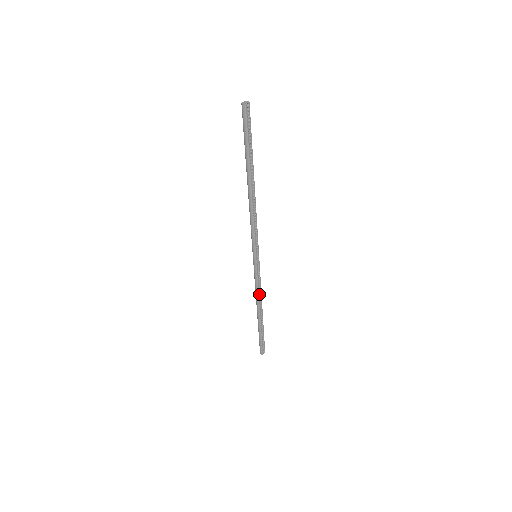
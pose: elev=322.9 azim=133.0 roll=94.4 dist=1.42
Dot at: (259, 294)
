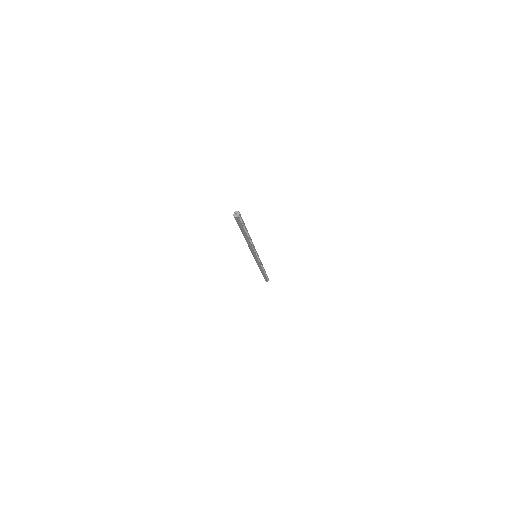
Dot at: (261, 267)
